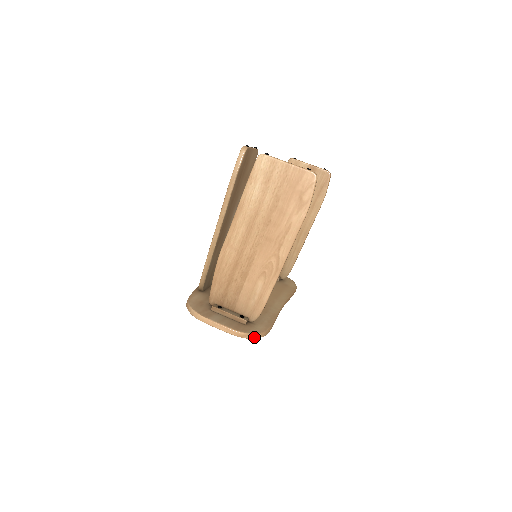
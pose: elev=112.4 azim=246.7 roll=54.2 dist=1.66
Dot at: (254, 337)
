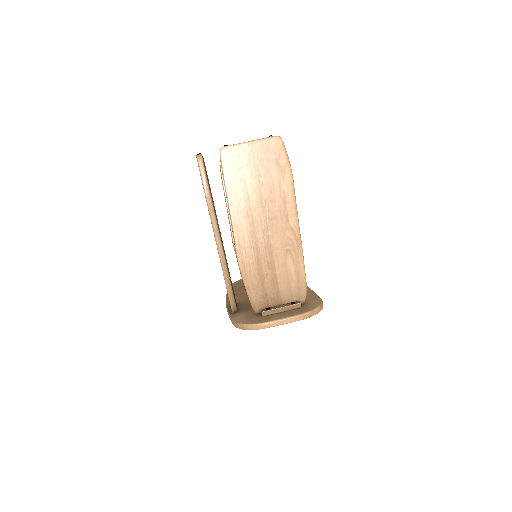
Dot at: (318, 311)
